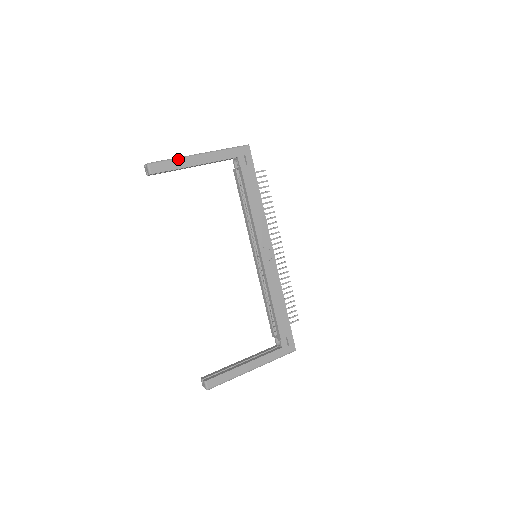
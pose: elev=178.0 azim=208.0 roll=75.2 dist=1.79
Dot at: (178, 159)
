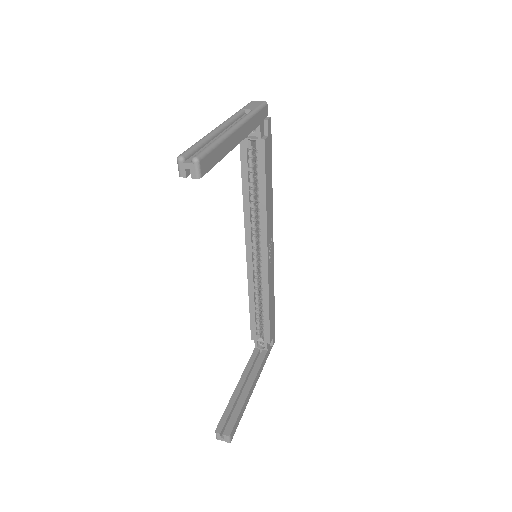
Dot at: (222, 141)
